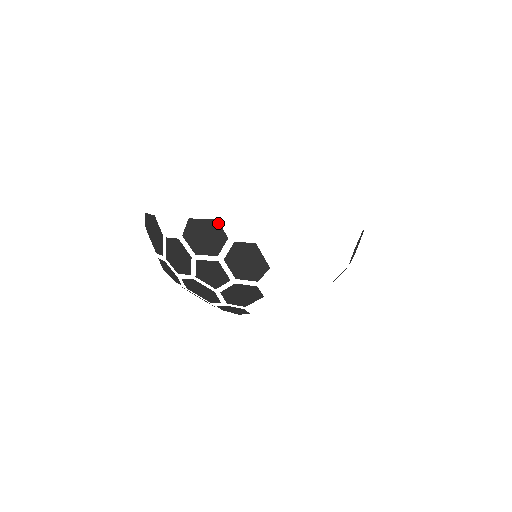
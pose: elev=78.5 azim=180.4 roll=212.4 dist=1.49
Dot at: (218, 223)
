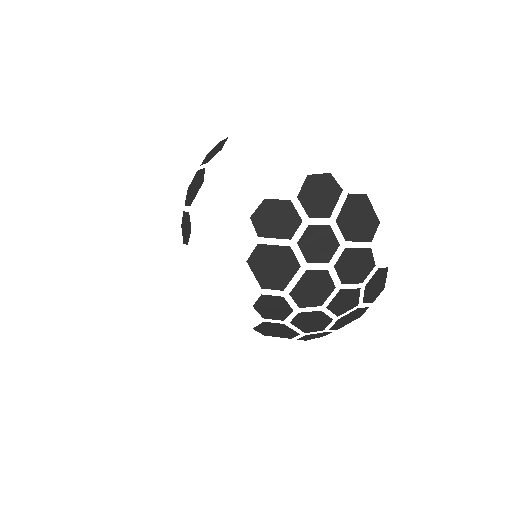
Dot at: occluded
